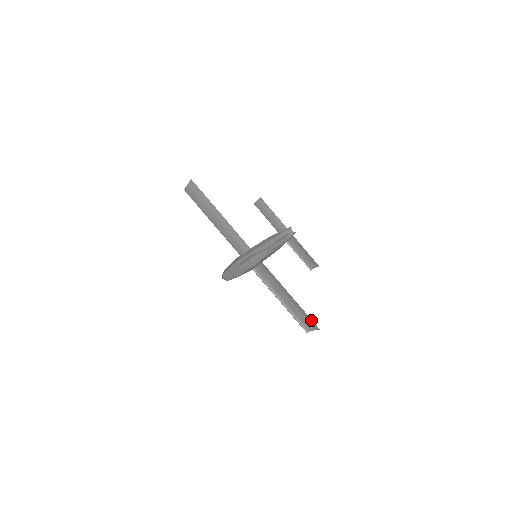
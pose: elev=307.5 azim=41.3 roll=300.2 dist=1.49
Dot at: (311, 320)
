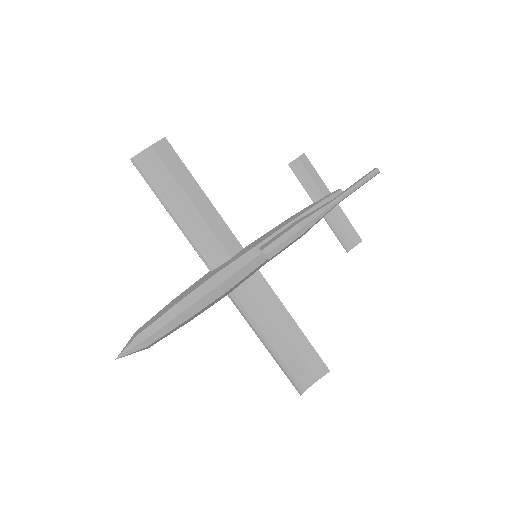
Dot at: (318, 358)
